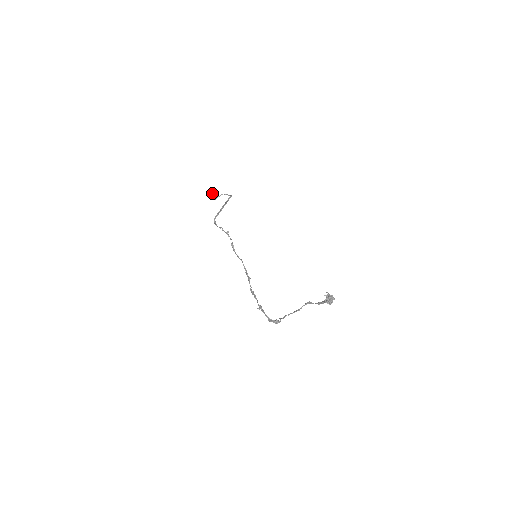
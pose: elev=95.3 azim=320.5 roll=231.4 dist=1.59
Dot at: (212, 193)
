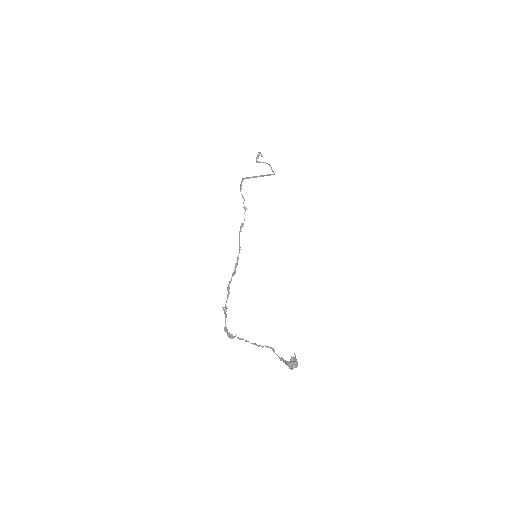
Dot at: occluded
